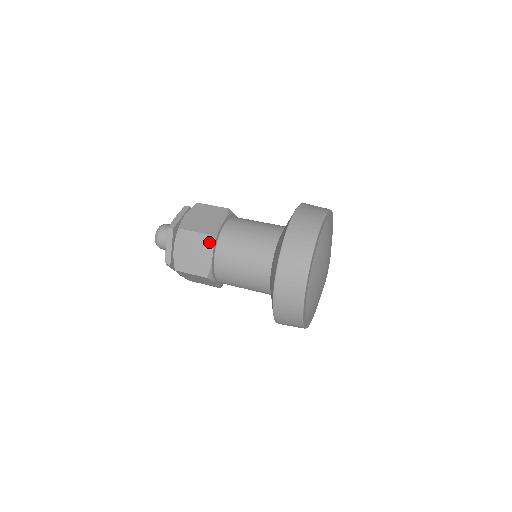
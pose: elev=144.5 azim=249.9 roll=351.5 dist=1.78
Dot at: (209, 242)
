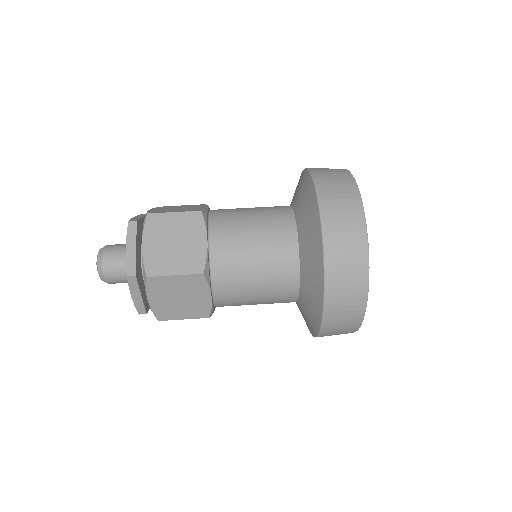
Dot at: (199, 221)
